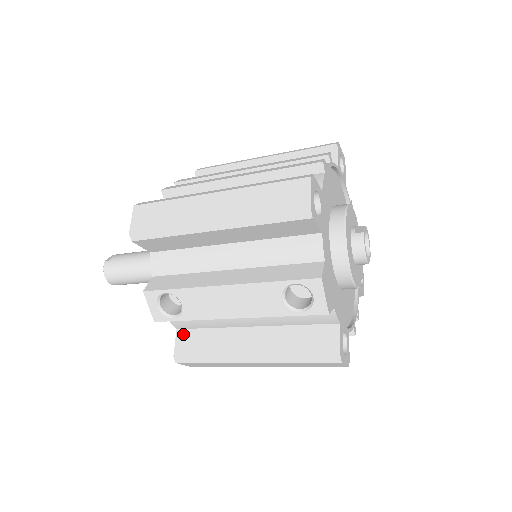
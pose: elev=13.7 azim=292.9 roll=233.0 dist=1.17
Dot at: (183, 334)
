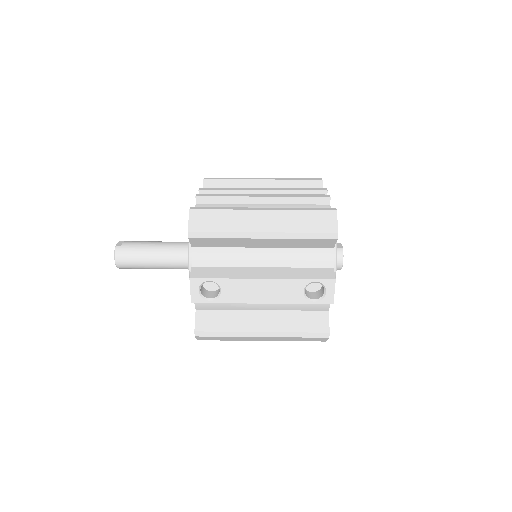
Dot at: (202, 314)
